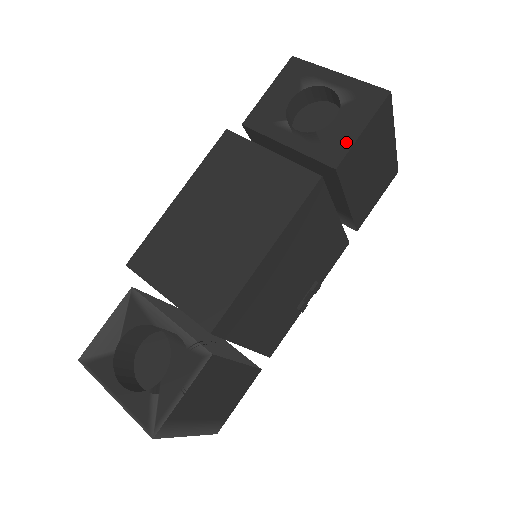
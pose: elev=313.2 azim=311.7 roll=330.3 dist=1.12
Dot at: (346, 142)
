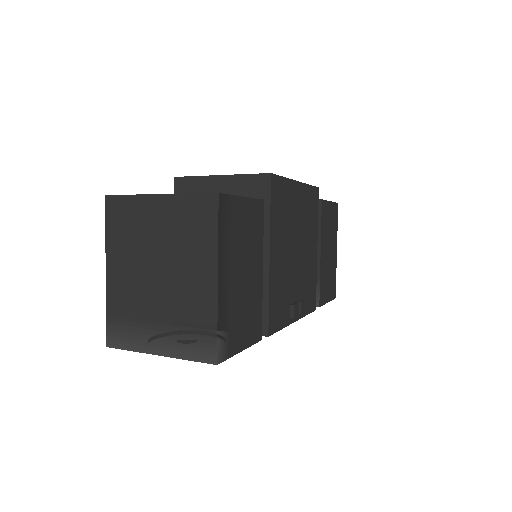
Dot at: occluded
